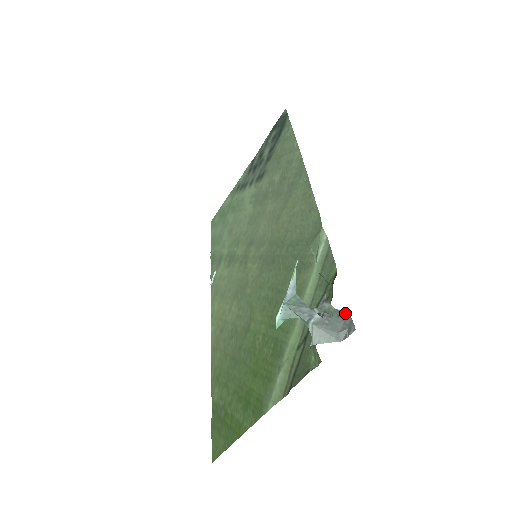
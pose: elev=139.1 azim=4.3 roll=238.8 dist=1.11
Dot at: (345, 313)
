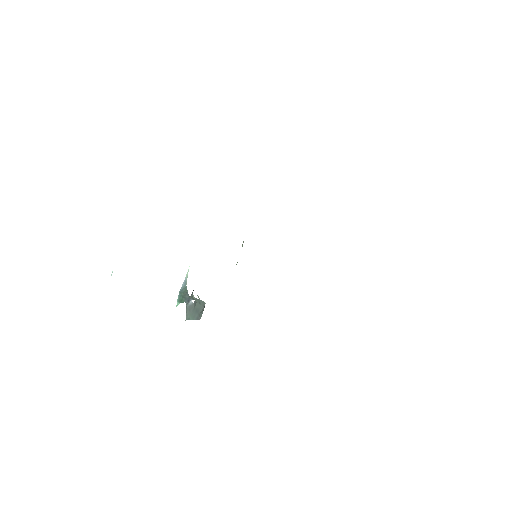
Dot at: (203, 301)
